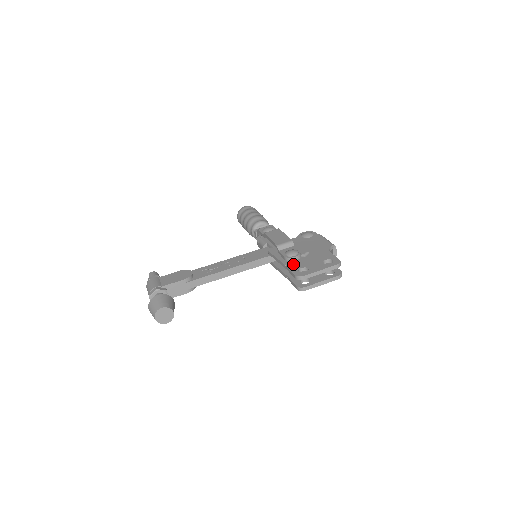
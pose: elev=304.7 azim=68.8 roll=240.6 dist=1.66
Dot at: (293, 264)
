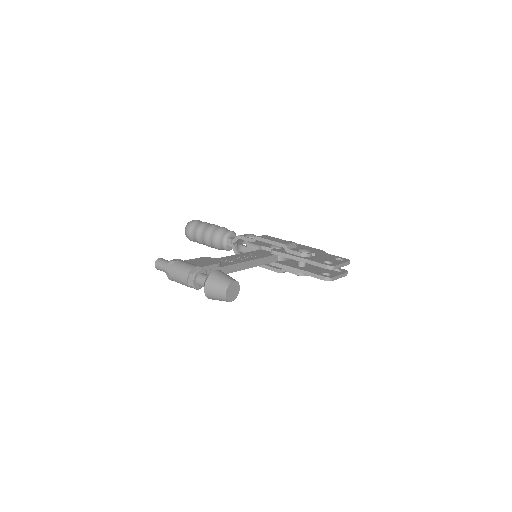
Dot at: (313, 259)
